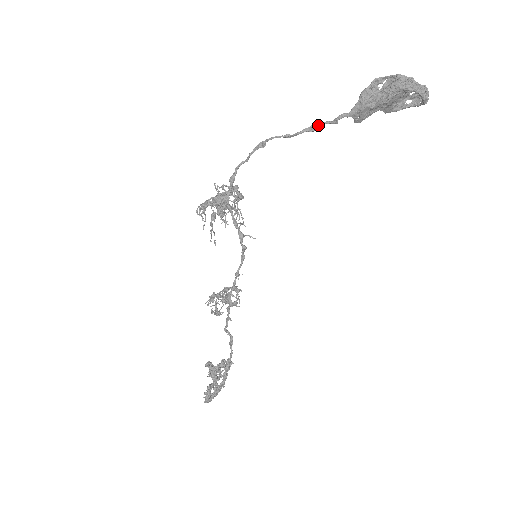
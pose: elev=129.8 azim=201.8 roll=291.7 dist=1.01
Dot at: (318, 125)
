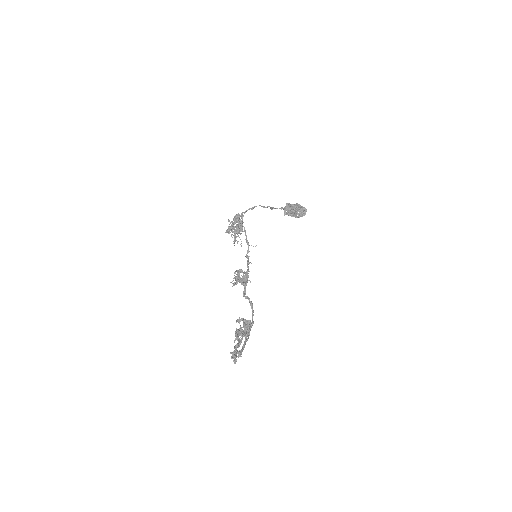
Dot at: (274, 208)
